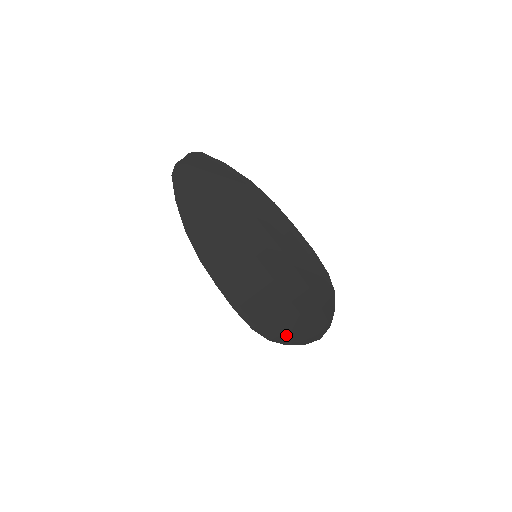
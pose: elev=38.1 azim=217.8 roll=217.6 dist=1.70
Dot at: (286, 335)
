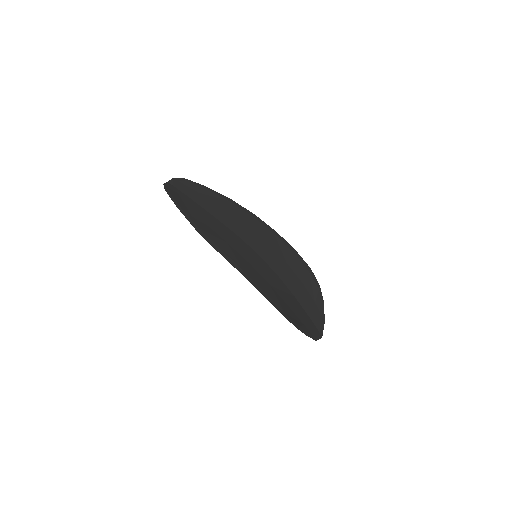
Dot at: (304, 327)
